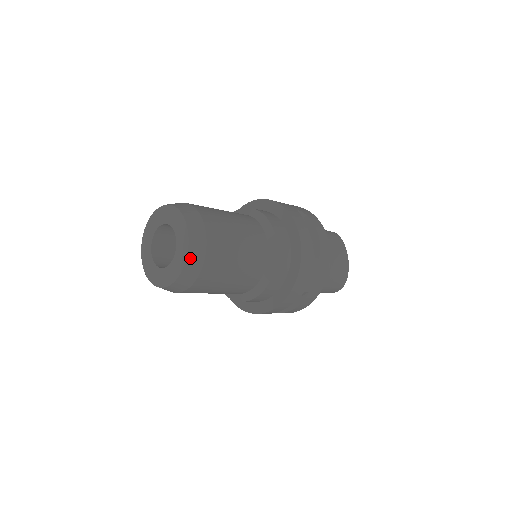
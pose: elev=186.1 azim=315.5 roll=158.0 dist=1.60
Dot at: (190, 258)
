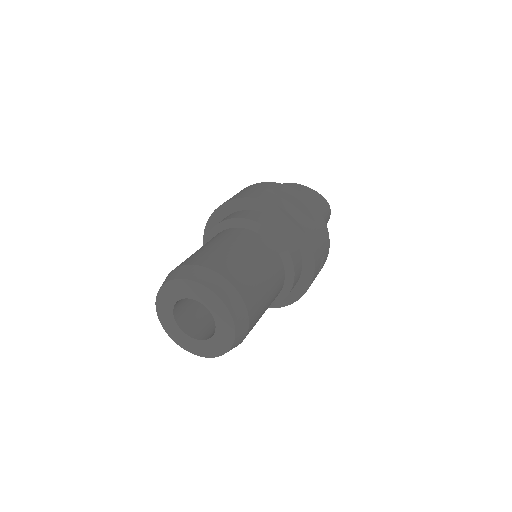
Dot at: (211, 356)
